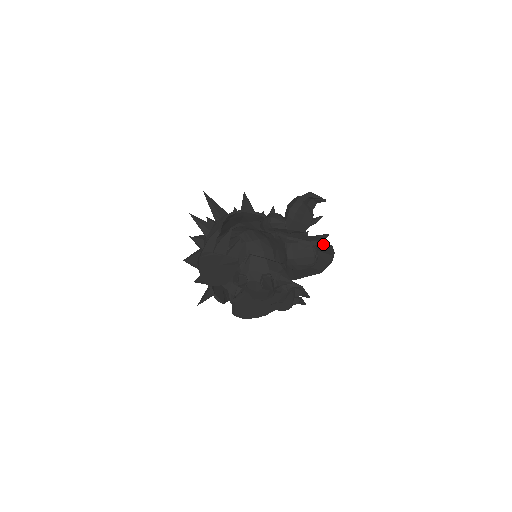
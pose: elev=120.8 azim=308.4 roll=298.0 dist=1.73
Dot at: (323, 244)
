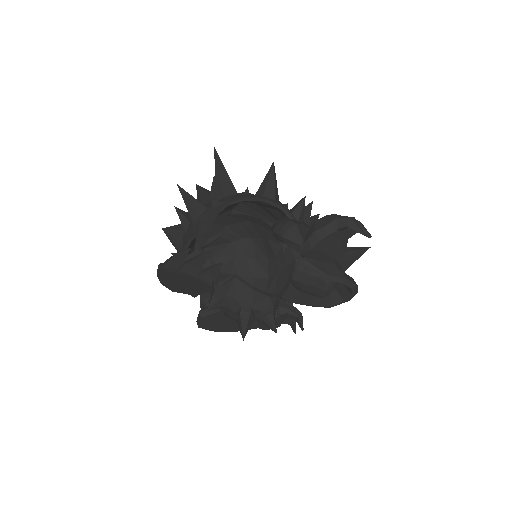
Dot at: (345, 283)
